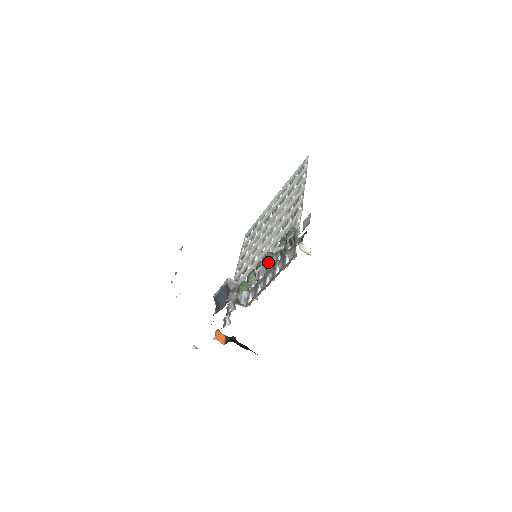
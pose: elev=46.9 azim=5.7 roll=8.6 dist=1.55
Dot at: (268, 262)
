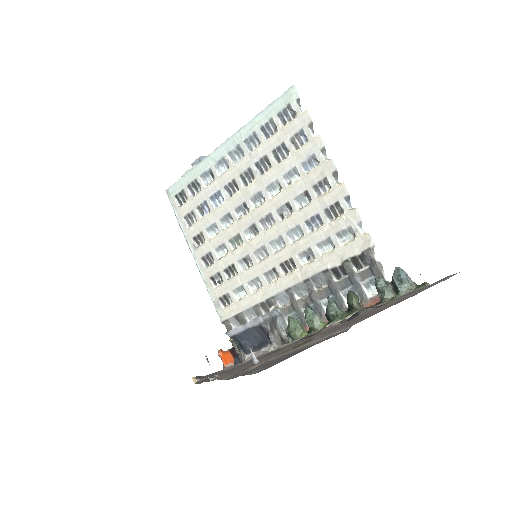
Dot at: (308, 280)
